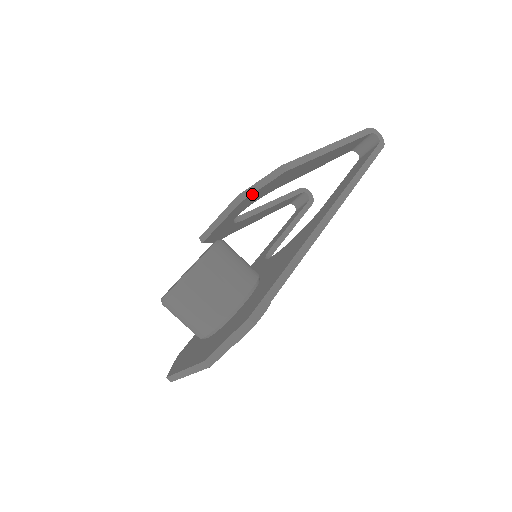
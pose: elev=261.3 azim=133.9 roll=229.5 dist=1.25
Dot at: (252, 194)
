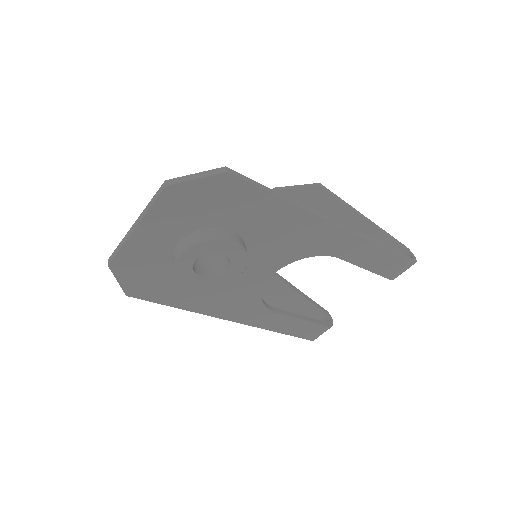
Dot at: (285, 190)
